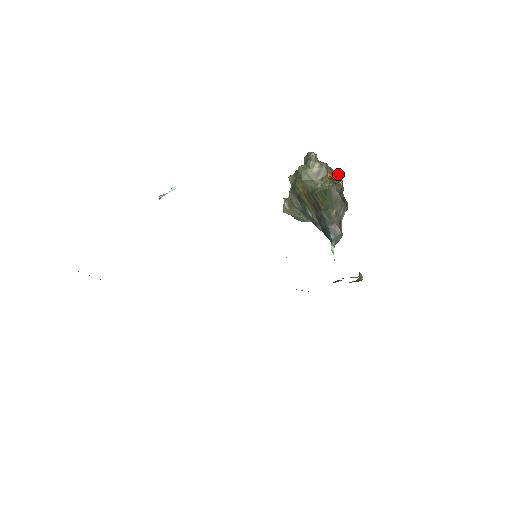
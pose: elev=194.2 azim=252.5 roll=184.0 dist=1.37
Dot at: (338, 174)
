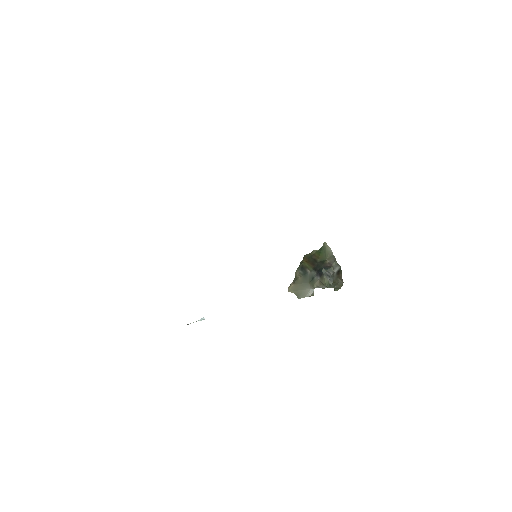
Dot at: occluded
